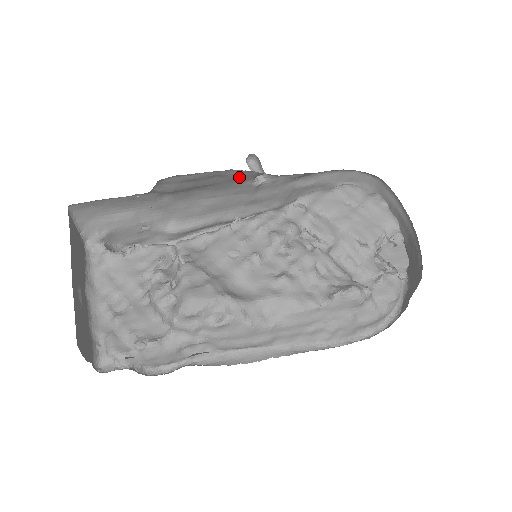
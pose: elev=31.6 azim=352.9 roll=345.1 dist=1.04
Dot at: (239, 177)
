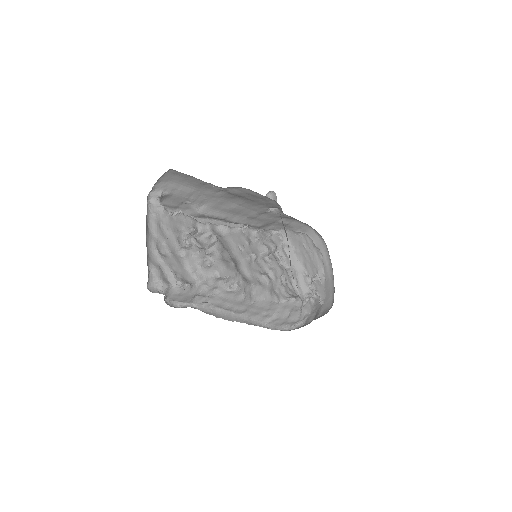
Dot at: (269, 204)
